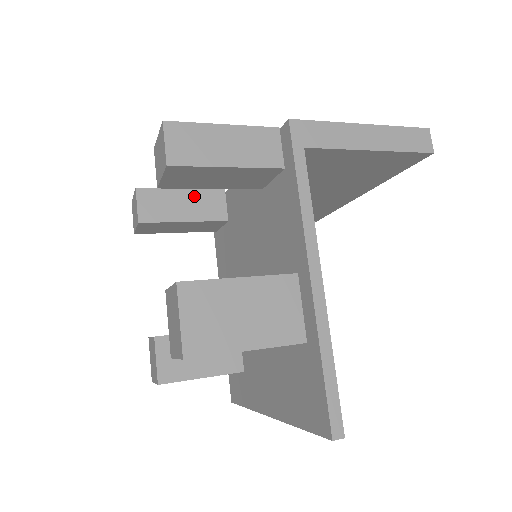
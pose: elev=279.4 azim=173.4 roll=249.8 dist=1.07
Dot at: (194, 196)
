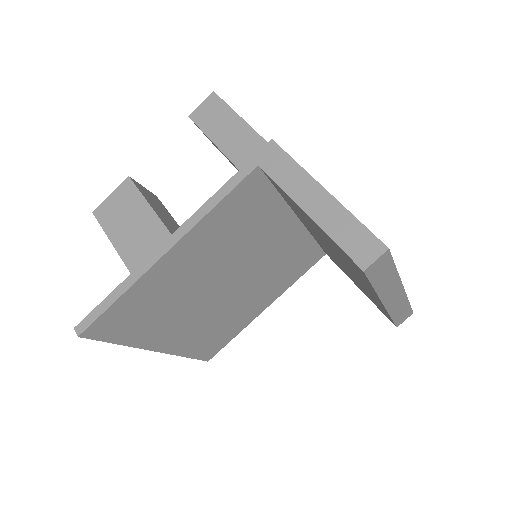
Dot at: occluded
